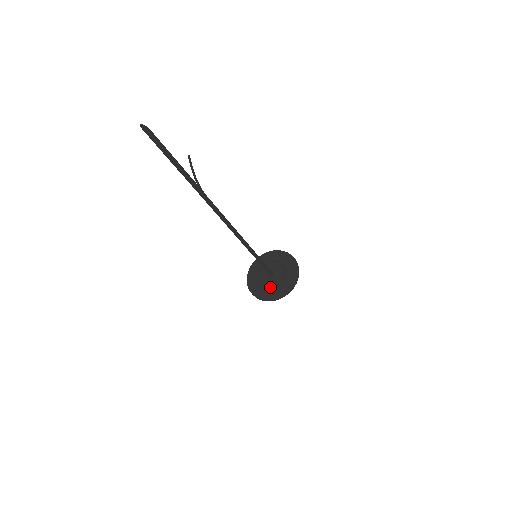
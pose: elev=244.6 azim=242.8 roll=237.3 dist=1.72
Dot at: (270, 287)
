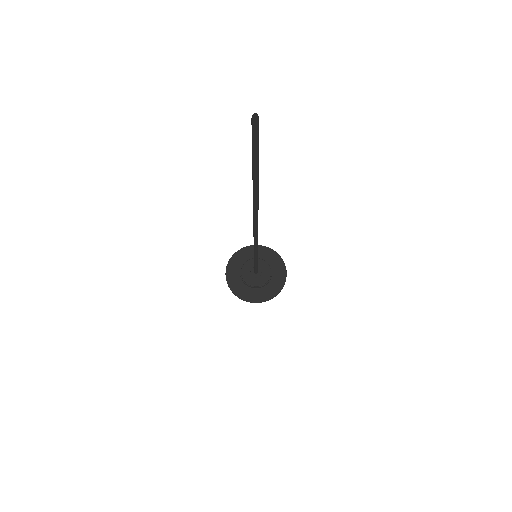
Dot at: (250, 286)
